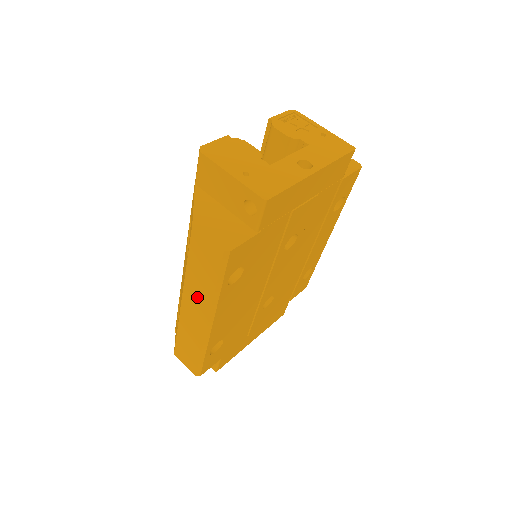
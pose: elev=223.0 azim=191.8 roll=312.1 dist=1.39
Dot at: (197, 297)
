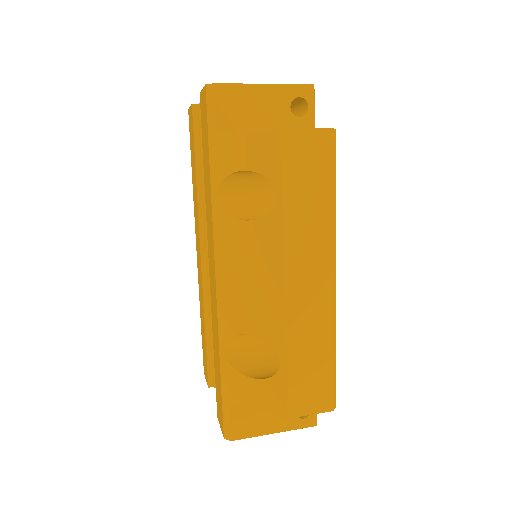
Dot at: (309, 247)
